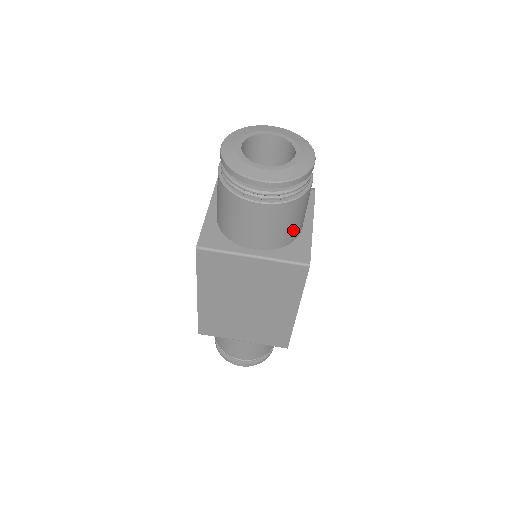
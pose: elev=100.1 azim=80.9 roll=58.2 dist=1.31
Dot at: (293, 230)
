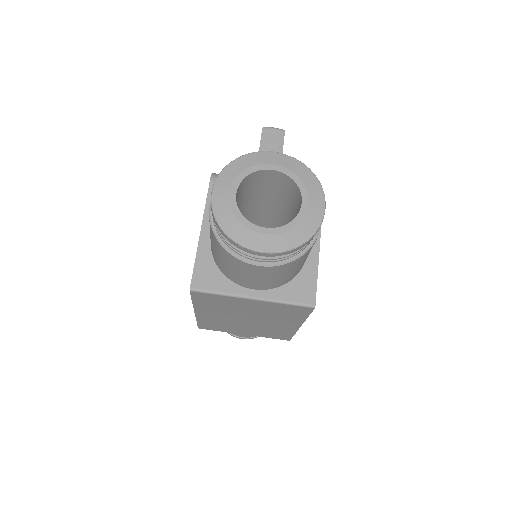
Dot at: (297, 270)
